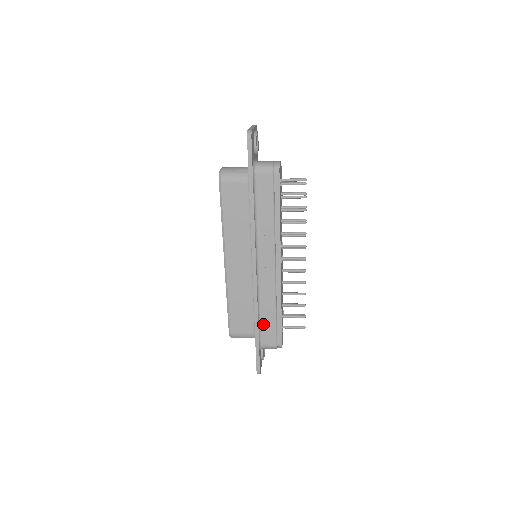
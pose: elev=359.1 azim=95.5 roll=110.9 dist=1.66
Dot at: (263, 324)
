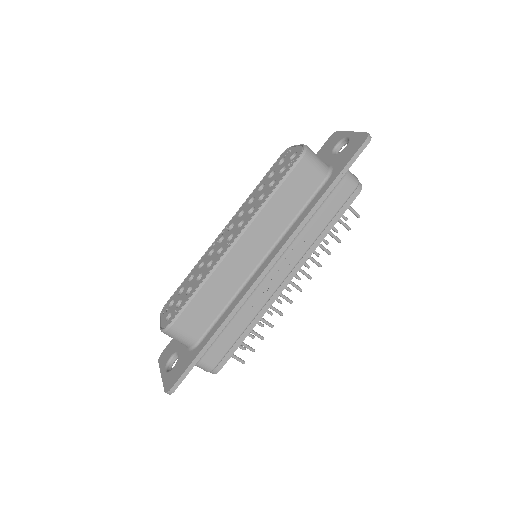
Dot at: (222, 336)
